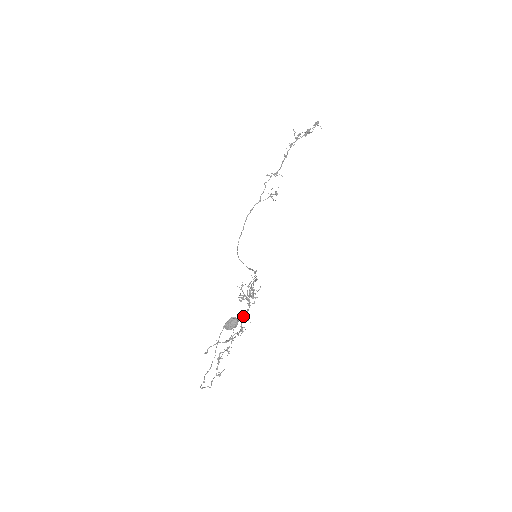
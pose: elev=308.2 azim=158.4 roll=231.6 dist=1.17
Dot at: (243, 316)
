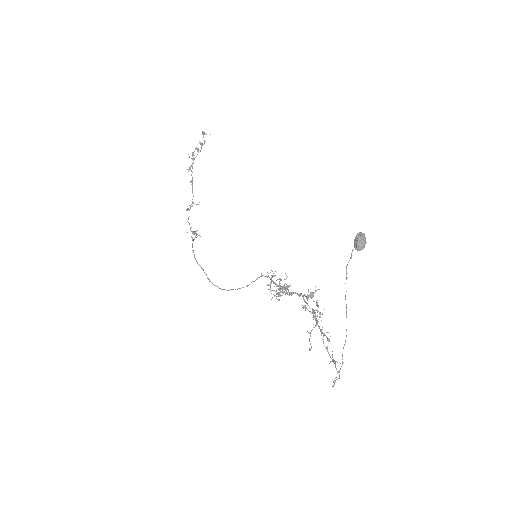
Dot at: (307, 294)
